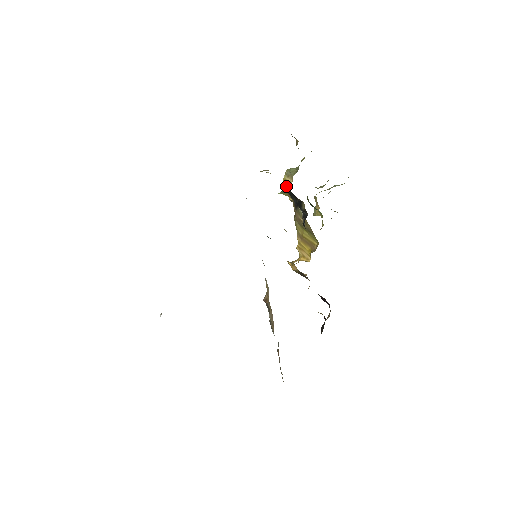
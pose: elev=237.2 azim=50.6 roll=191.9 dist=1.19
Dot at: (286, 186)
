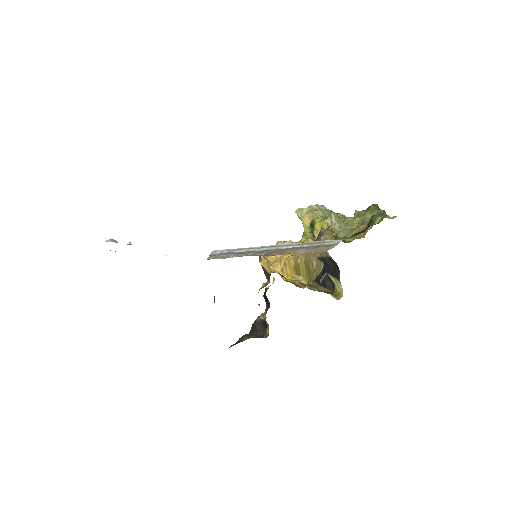
Dot at: (323, 225)
